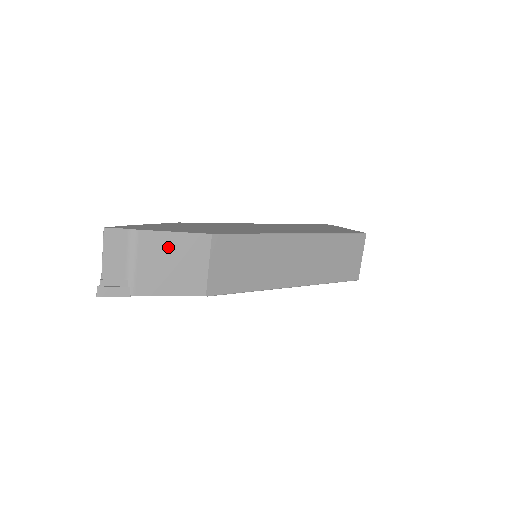
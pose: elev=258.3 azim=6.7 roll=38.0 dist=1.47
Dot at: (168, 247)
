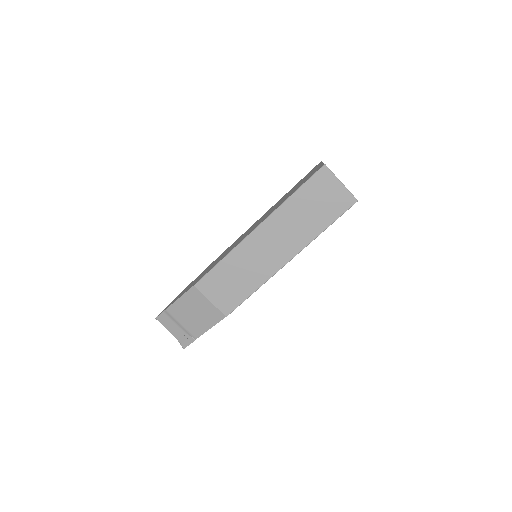
Dot at: (184, 307)
